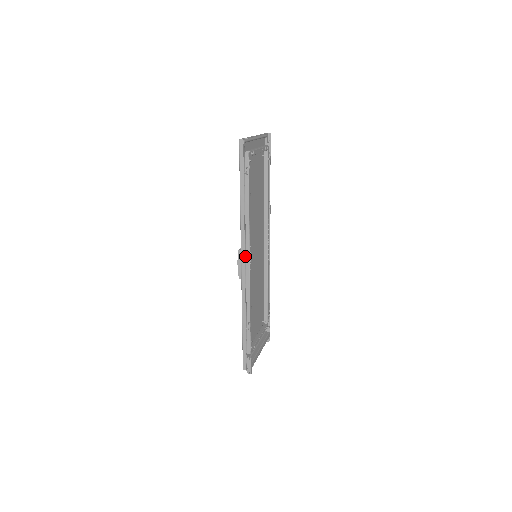
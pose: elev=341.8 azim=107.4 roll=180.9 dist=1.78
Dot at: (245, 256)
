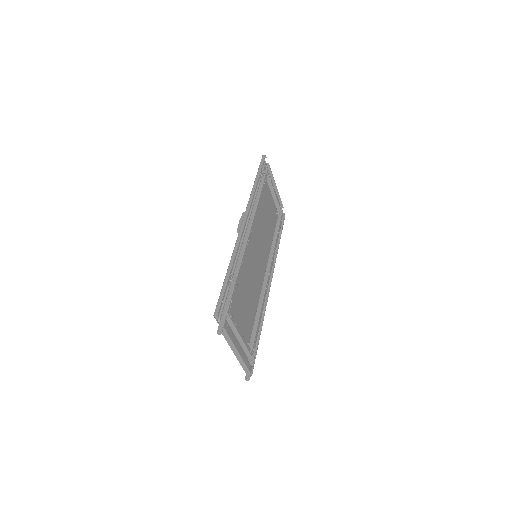
Dot at: (247, 223)
